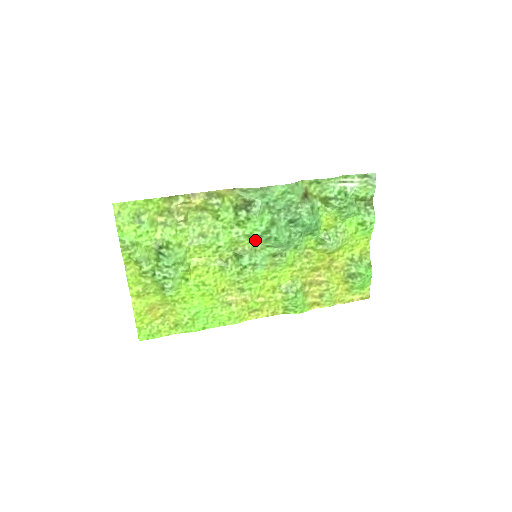
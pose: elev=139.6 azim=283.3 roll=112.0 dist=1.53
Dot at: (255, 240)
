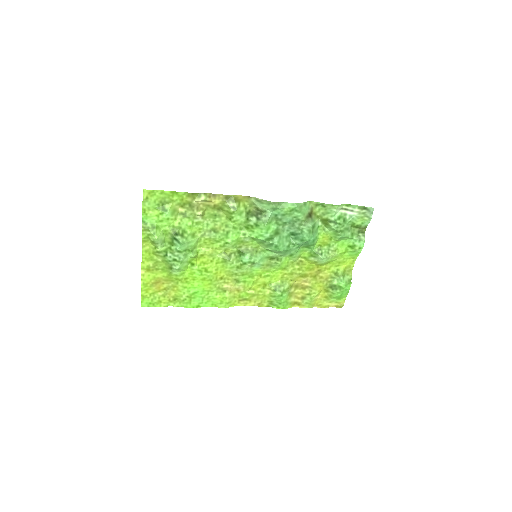
Dot at: (258, 243)
